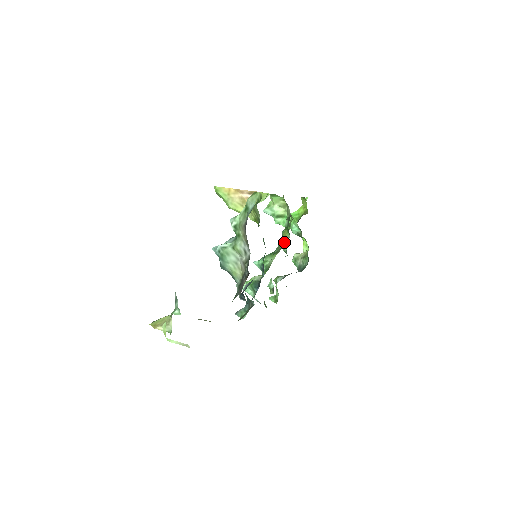
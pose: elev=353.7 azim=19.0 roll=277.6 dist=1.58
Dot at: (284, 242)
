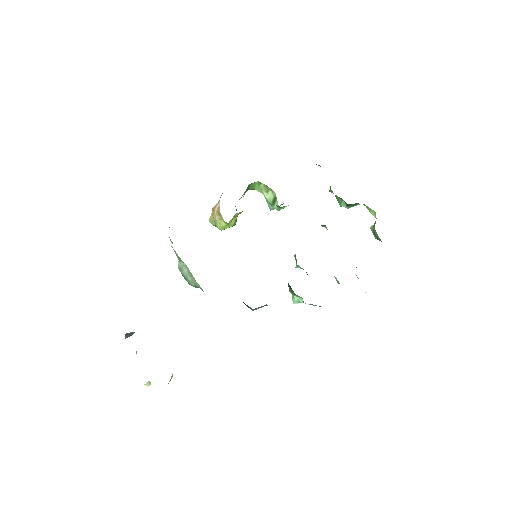
Dot at: occluded
